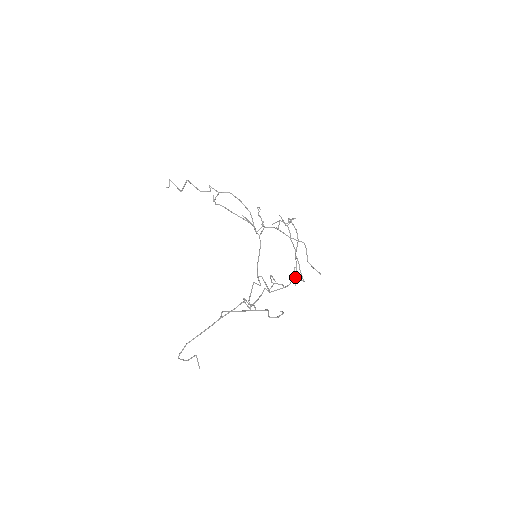
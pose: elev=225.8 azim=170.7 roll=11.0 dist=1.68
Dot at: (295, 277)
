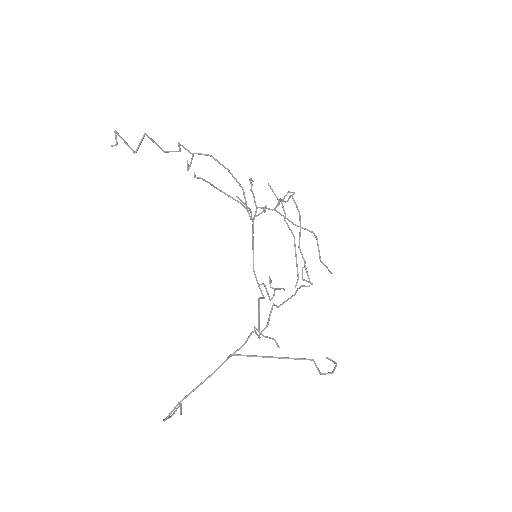
Dot at: occluded
